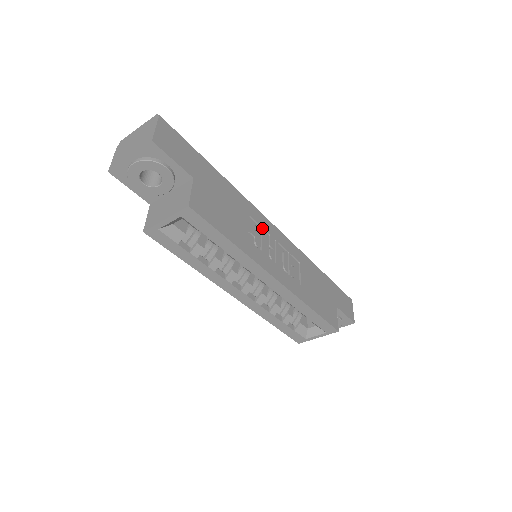
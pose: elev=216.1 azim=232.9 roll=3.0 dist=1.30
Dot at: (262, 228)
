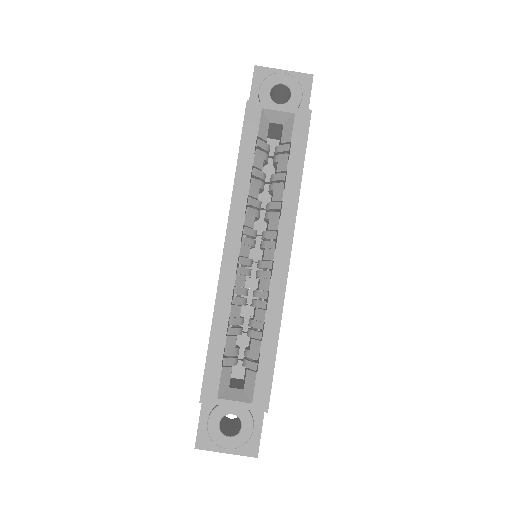
Dot at: occluded
